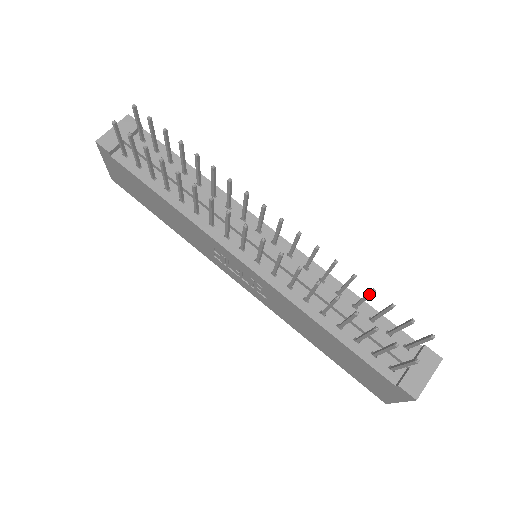
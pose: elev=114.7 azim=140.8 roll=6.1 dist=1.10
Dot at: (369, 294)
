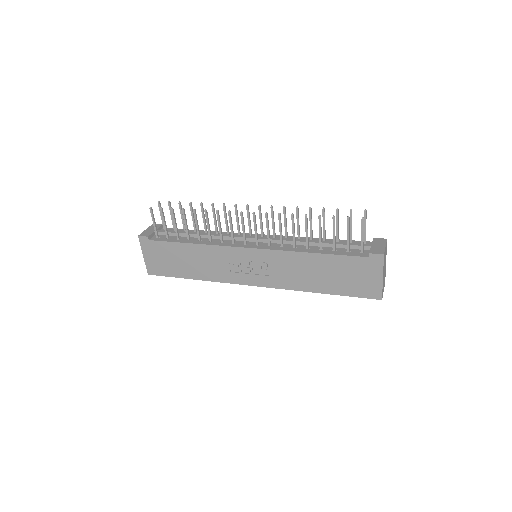
Dot at: (323, 214)
